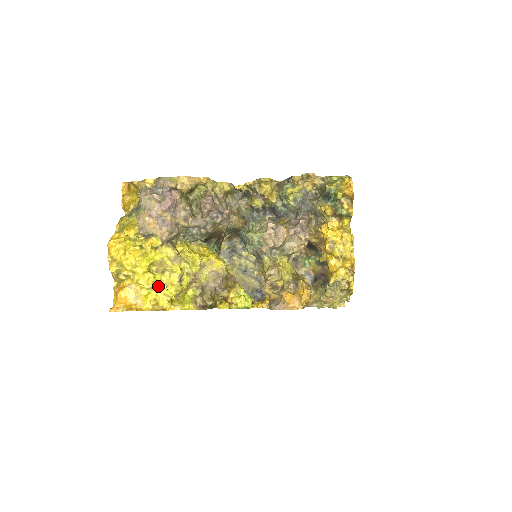
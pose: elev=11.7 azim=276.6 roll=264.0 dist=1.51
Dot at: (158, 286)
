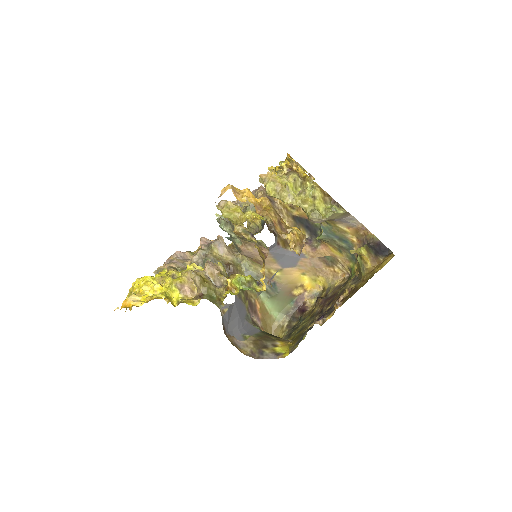
Dot at: (153, 285)
